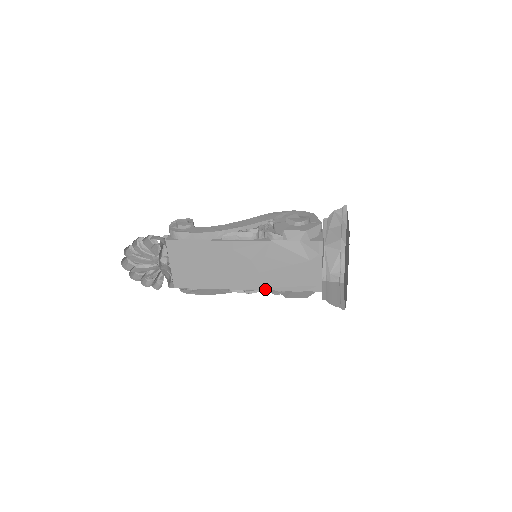
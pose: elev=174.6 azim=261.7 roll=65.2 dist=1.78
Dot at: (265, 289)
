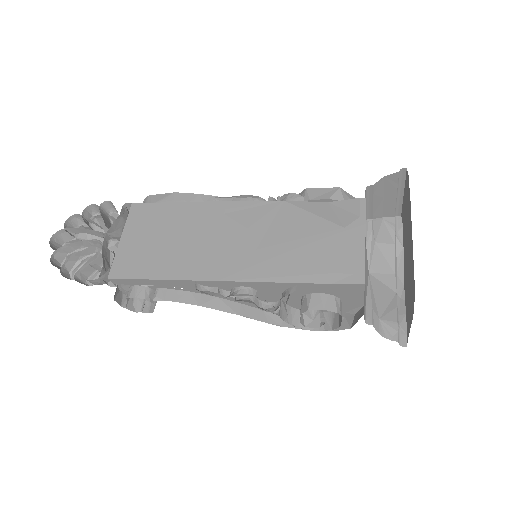
Dot at: (260, 280)
